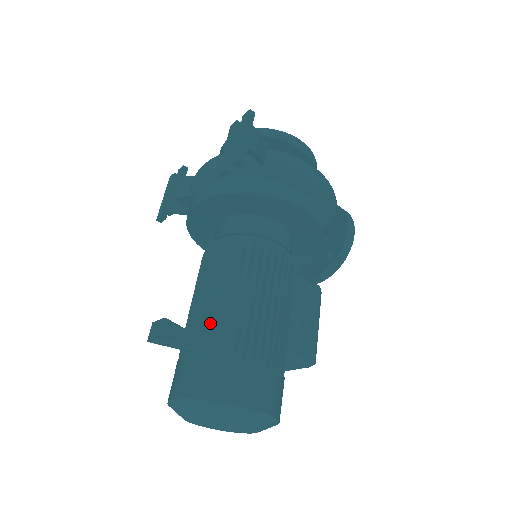
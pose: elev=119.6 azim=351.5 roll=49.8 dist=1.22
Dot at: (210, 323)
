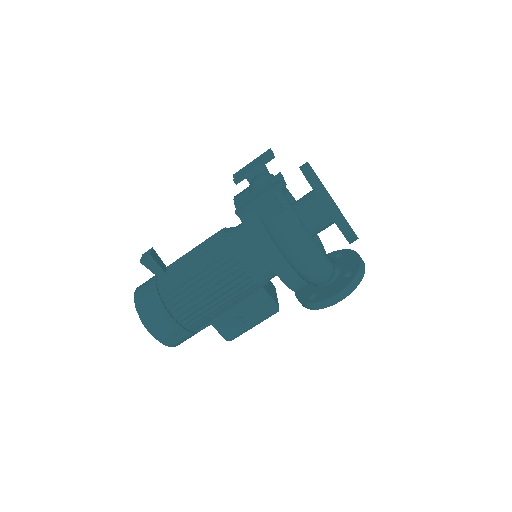
Dot at: (173, 276)
